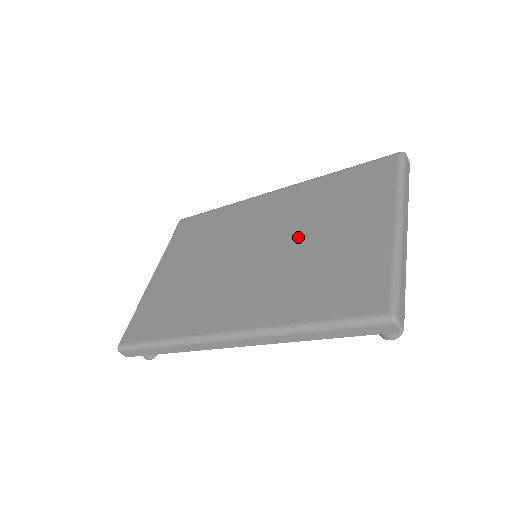
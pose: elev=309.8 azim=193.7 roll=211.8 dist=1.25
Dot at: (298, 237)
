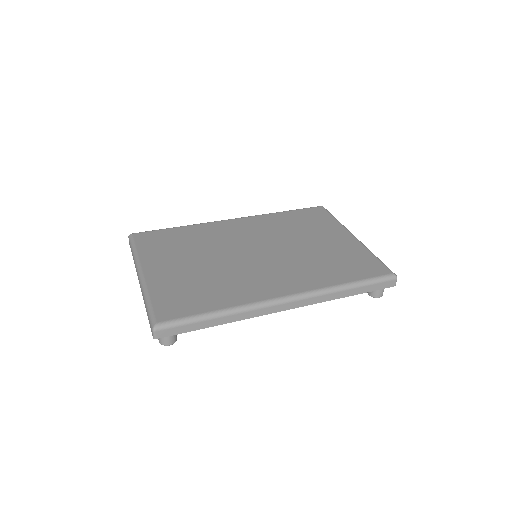
Dot at: (290, 243)
